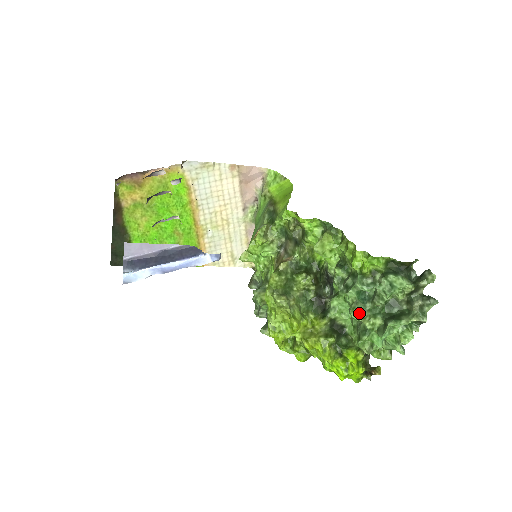
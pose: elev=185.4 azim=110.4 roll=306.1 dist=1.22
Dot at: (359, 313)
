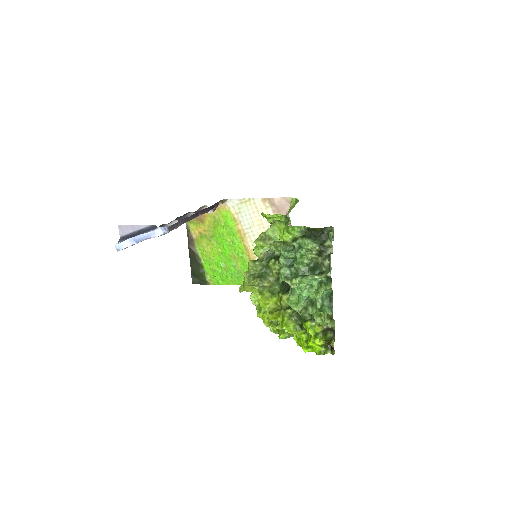
Dot at: (285, 276)
